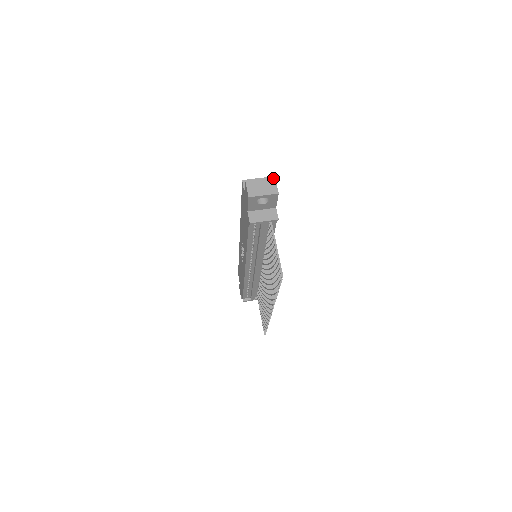
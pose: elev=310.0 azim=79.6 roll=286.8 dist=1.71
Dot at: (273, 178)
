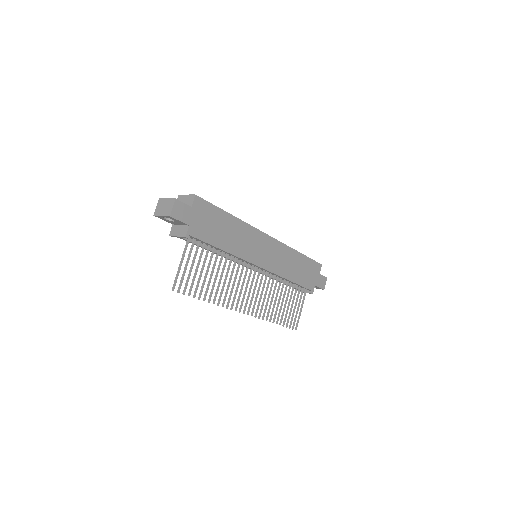
Dot at: (174, 200)
